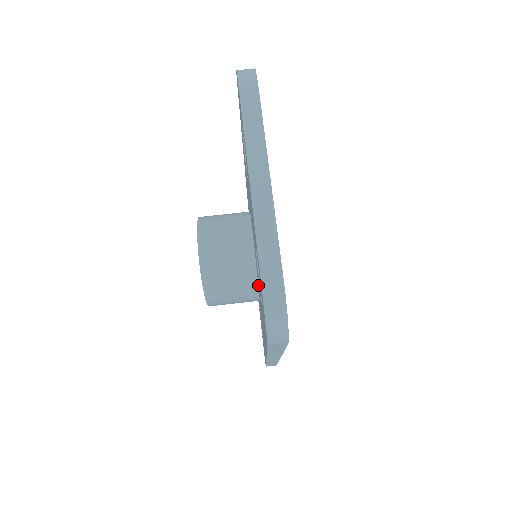
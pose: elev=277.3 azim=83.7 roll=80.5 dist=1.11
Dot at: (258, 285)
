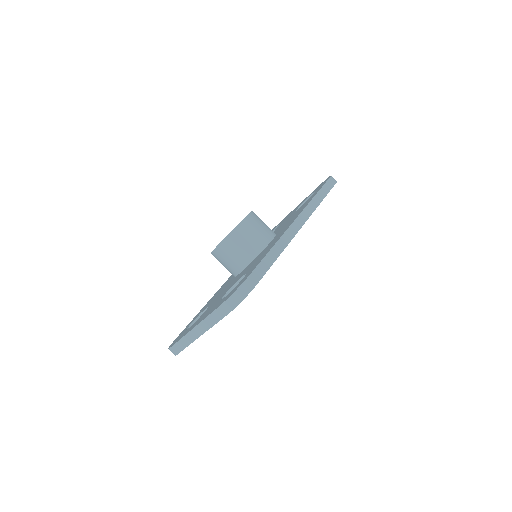
Dot at: occluded
